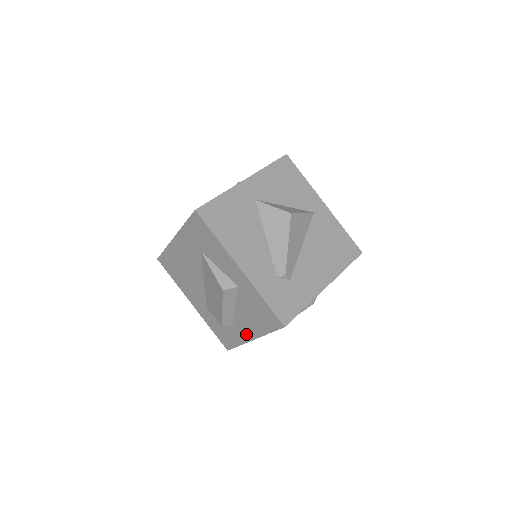
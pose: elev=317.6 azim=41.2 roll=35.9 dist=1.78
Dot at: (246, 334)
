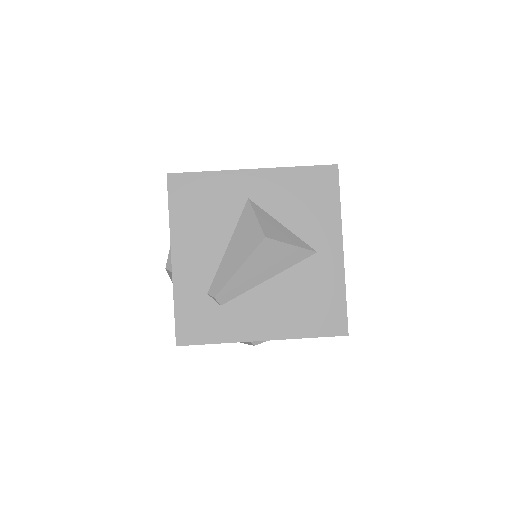
Dot at: occluded
